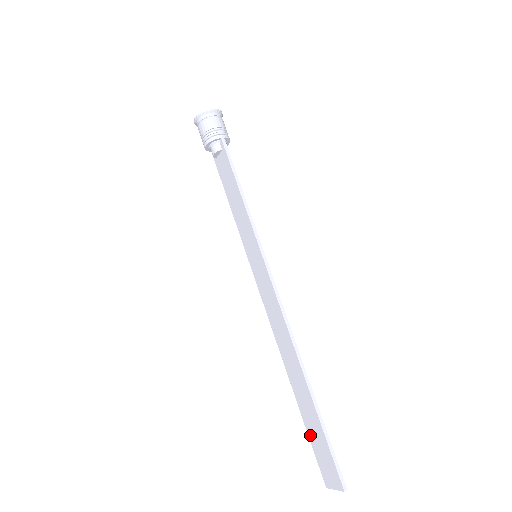
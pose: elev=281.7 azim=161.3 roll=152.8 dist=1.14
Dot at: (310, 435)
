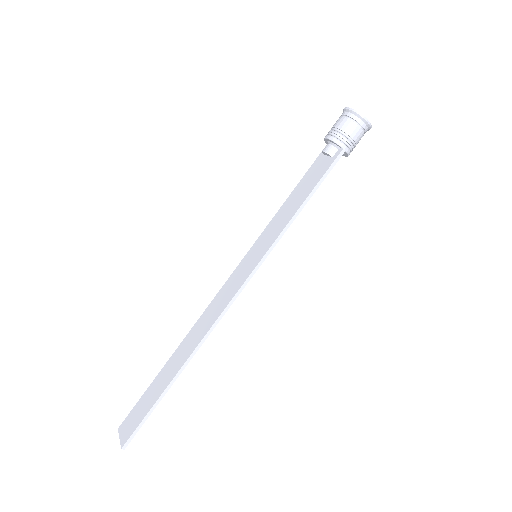
Dot at: (146, 393)
